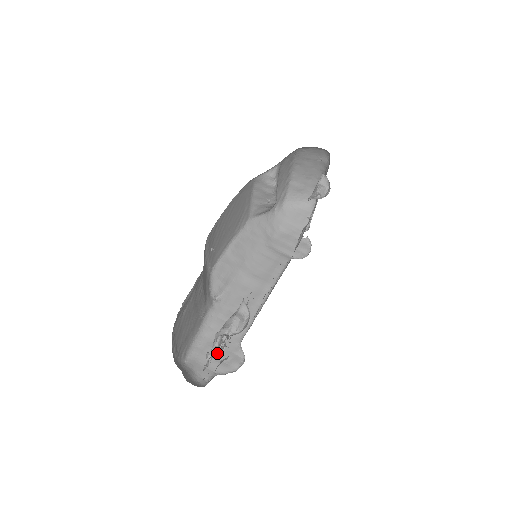
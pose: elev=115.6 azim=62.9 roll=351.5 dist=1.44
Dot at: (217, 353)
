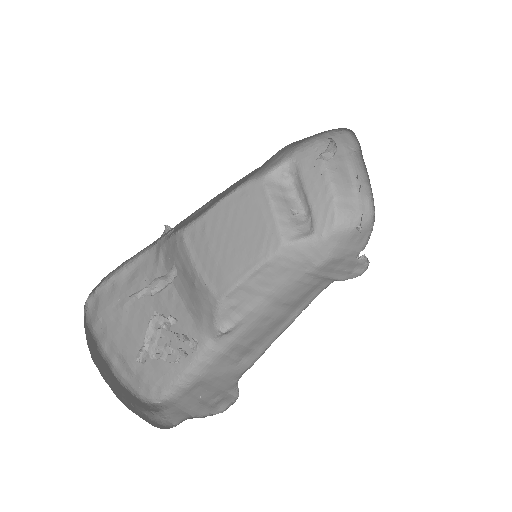
Dot at: (156, 353)
